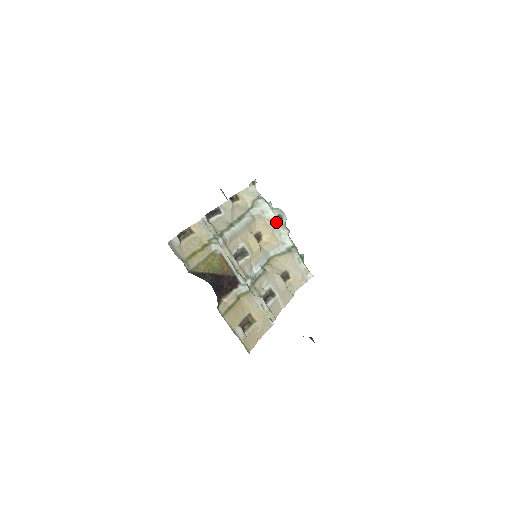
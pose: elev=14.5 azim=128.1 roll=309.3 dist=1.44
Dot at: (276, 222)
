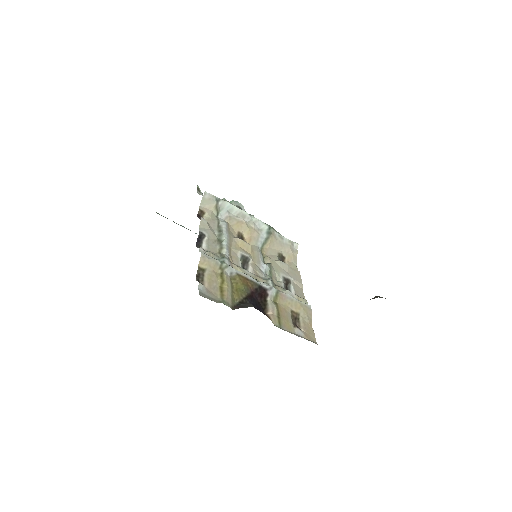
Dot at: (244, 214)
